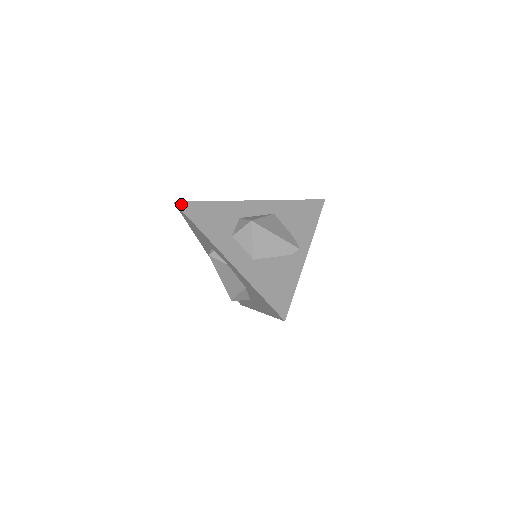
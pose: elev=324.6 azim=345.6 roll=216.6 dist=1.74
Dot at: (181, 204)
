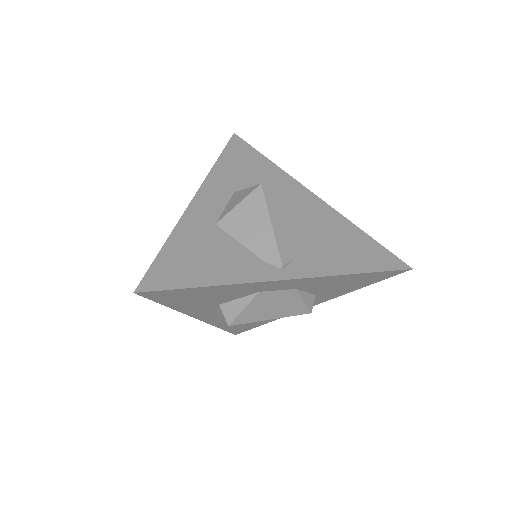
Dot at: (237, 139)
